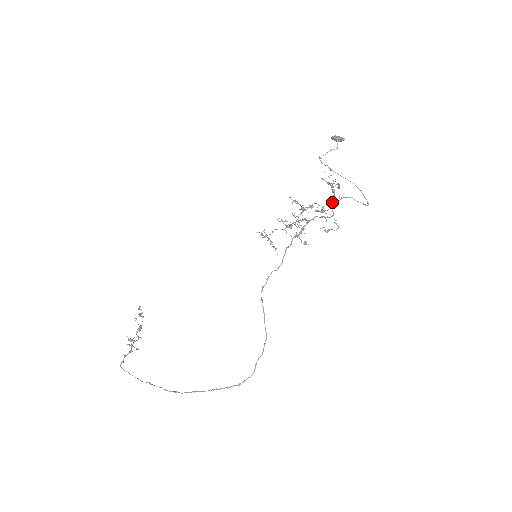
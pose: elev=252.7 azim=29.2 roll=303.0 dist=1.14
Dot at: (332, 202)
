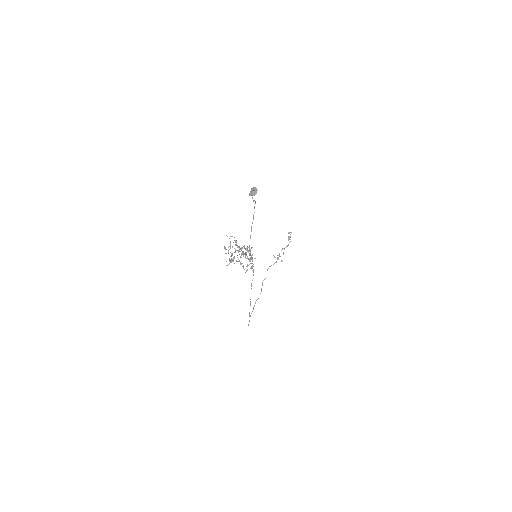
Dot at: (243, 252)
